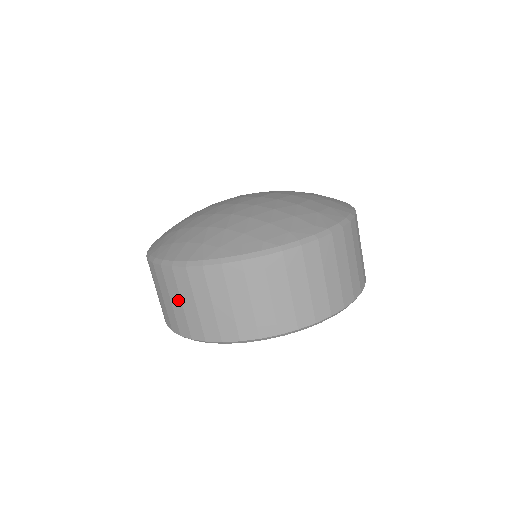
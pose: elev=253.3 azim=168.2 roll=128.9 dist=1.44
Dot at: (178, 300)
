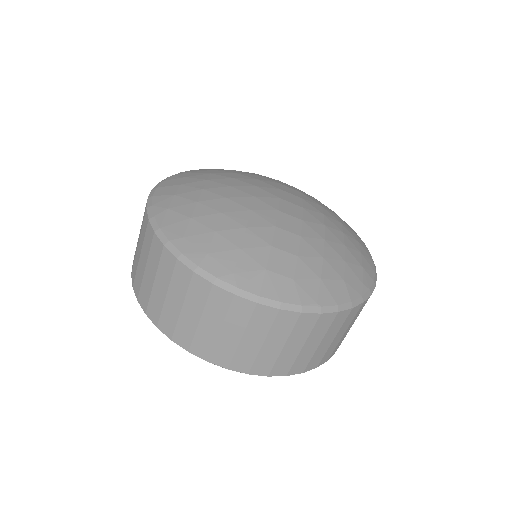
Dot at: occluded
